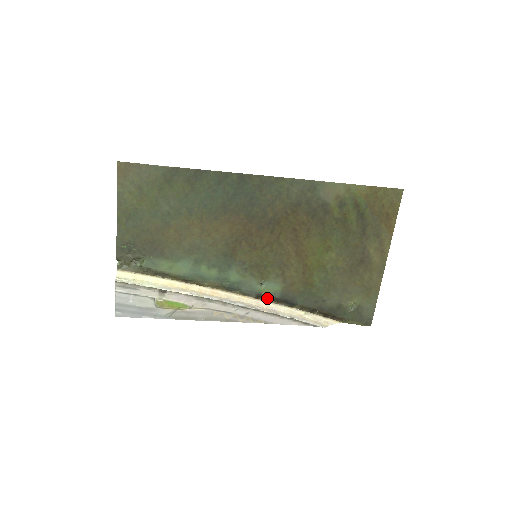
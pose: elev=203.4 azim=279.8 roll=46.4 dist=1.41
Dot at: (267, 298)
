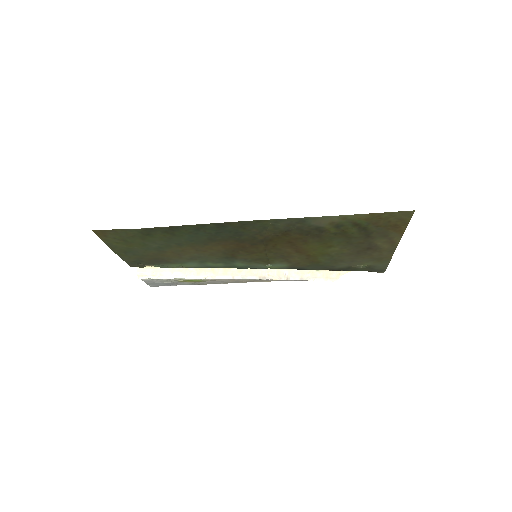
Dot at: occluded
